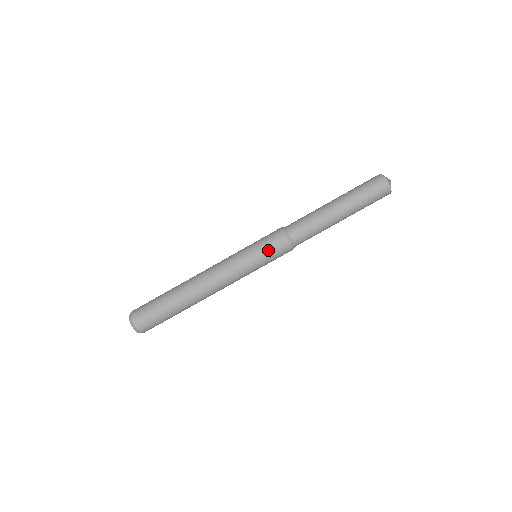
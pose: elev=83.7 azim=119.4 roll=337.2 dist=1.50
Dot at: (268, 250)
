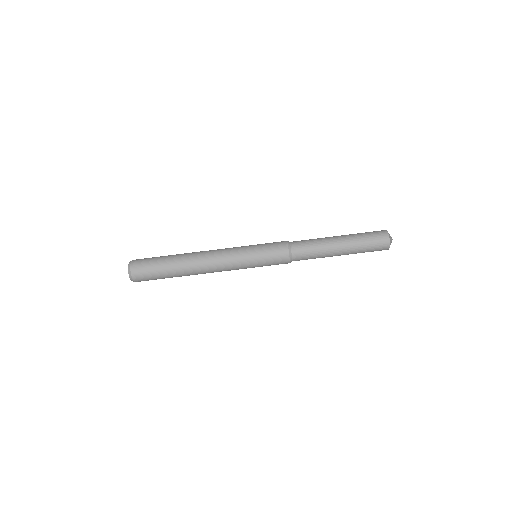
Dot at: (268, 255)
